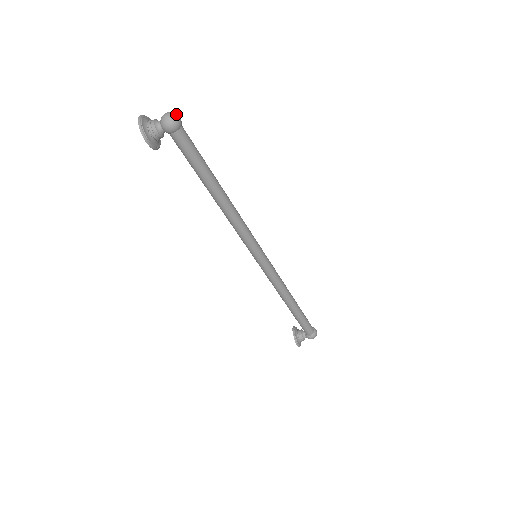
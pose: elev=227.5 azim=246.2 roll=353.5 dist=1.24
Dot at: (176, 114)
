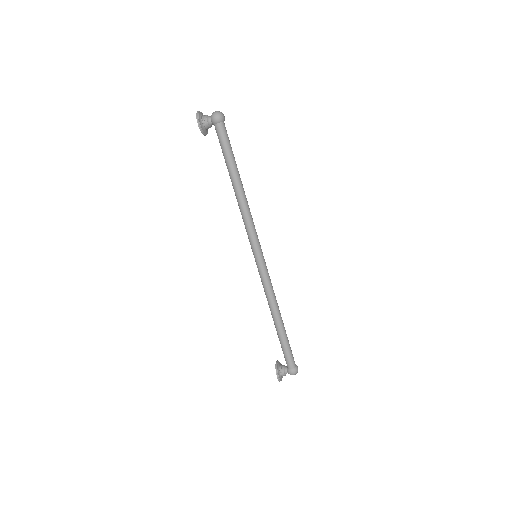
Dot at: (222, 113)
